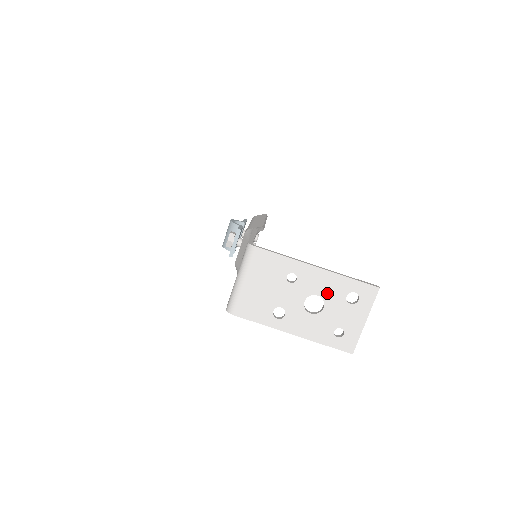
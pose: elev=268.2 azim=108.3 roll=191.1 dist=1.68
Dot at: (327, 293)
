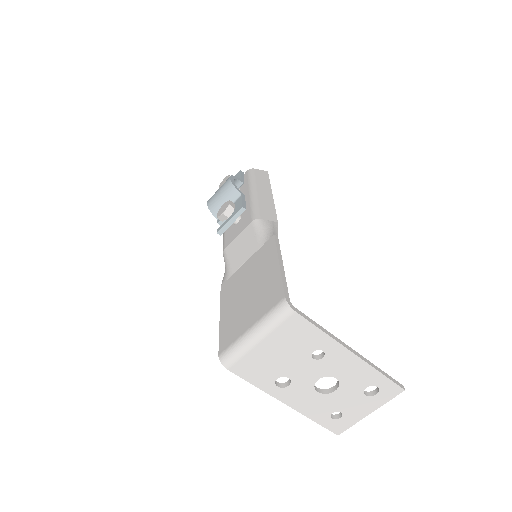
Dot at: (348, 379)
